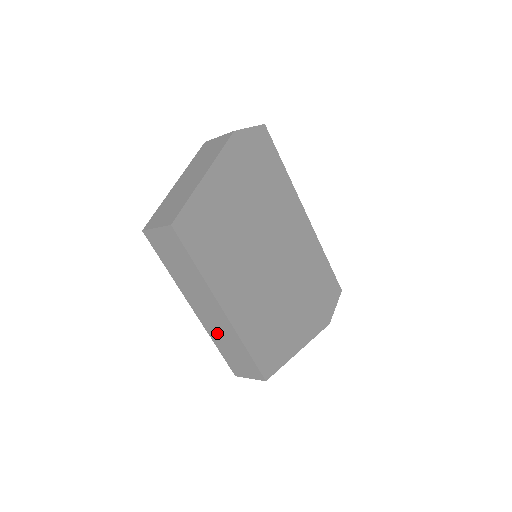
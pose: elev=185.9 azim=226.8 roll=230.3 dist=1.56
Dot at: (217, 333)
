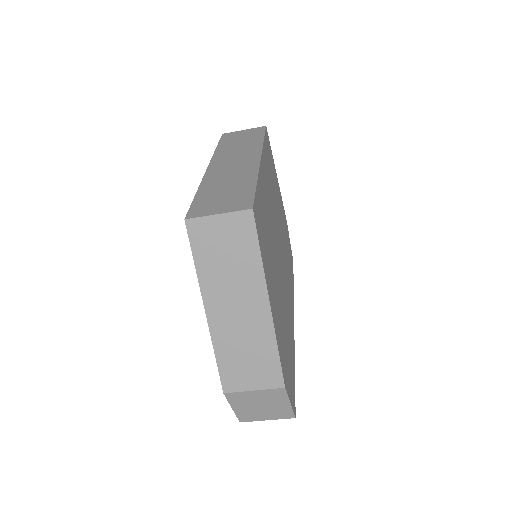
Dot at: (220, 178)
